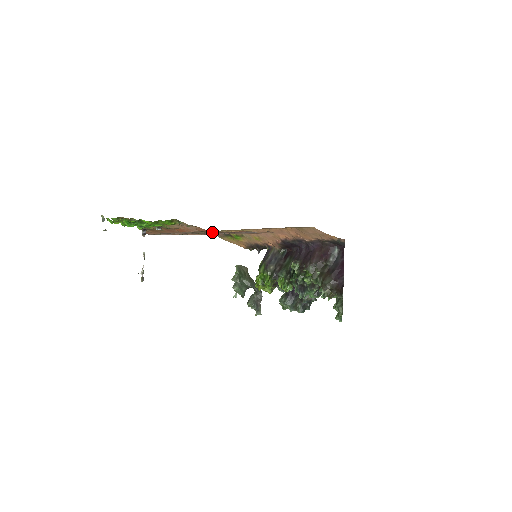
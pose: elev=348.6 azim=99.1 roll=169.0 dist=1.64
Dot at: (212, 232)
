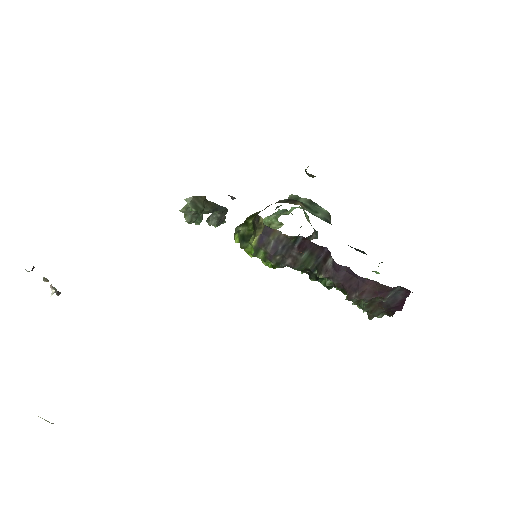
Dot at: occluded
